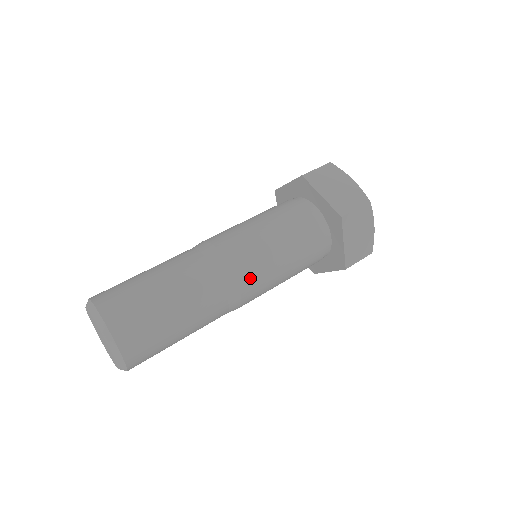
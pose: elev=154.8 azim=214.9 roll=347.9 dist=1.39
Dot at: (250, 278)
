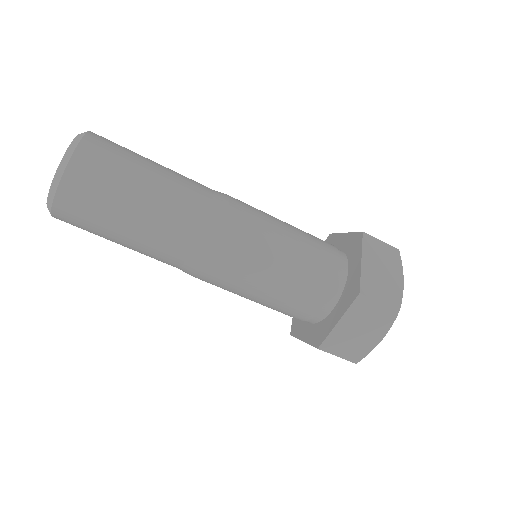
Dot at: (243, 214)
